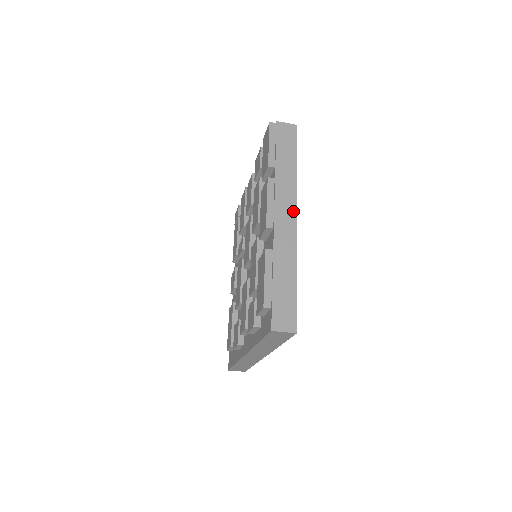
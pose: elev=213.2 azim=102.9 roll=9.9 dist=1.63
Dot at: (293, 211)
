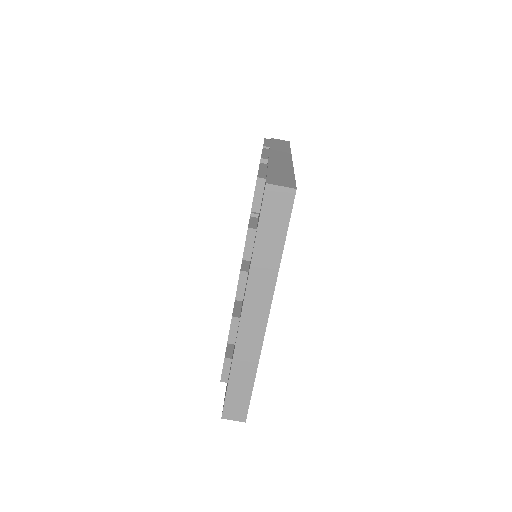
Dot at: (288, 157)
